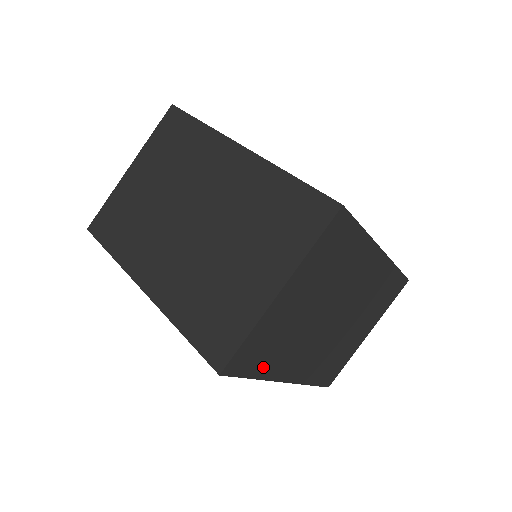
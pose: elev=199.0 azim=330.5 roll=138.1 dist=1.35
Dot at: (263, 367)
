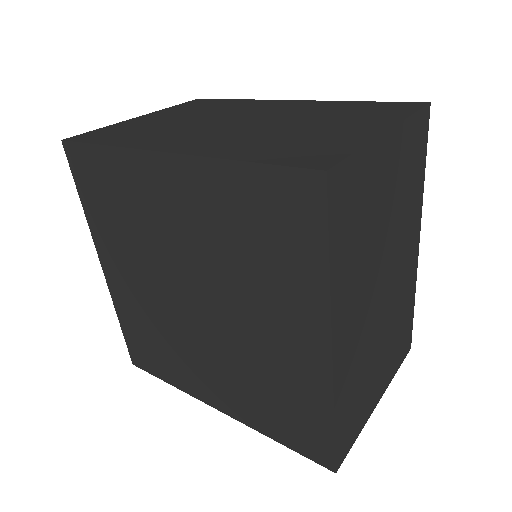
Dot at: (340, 256)
